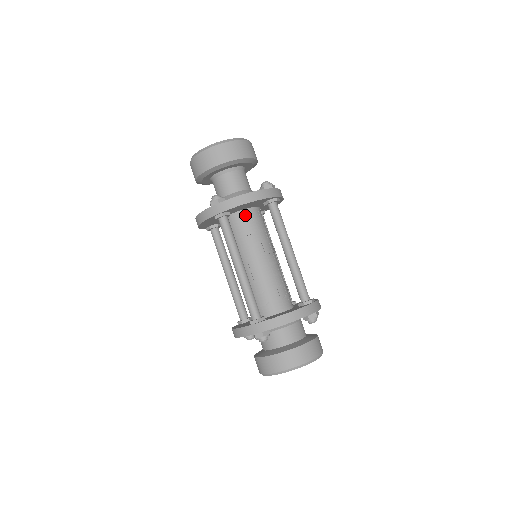
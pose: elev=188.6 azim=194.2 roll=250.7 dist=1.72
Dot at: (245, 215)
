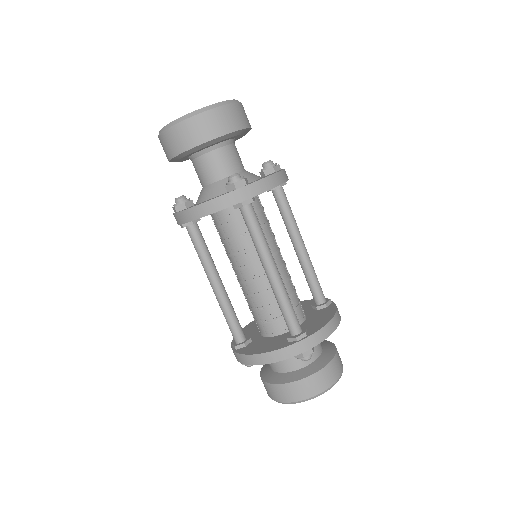
Dot at: (255, 202)
